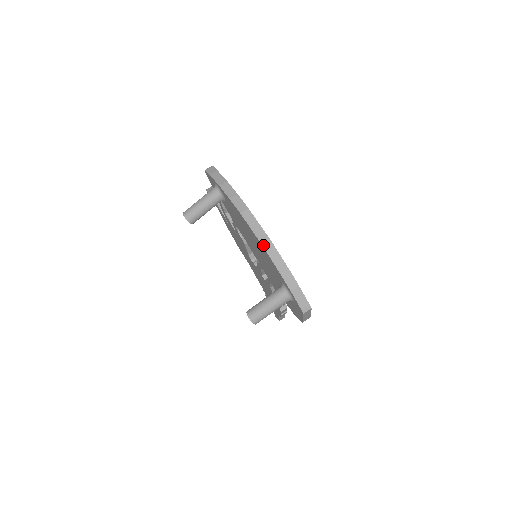
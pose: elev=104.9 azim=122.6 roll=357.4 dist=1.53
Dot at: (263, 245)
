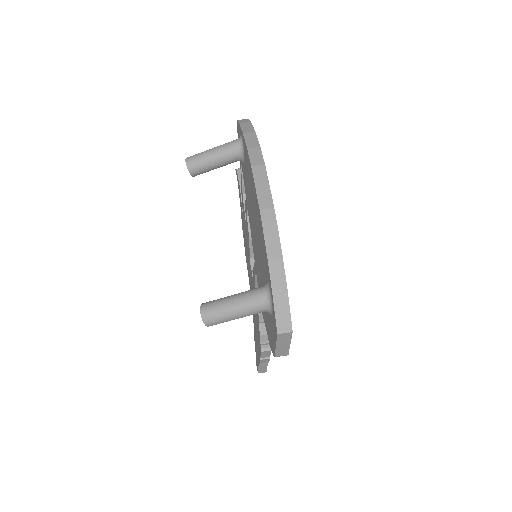
Dot at: (262, 213)
